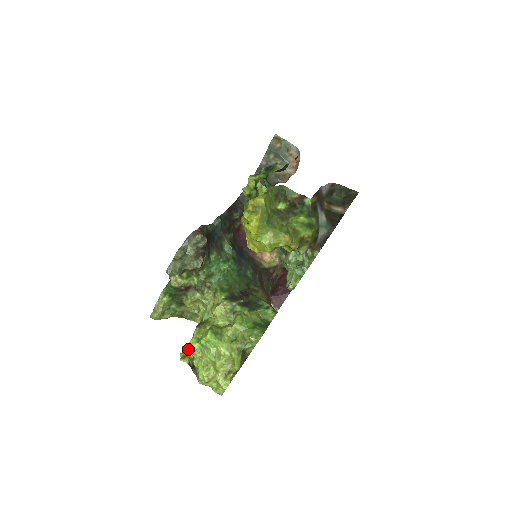
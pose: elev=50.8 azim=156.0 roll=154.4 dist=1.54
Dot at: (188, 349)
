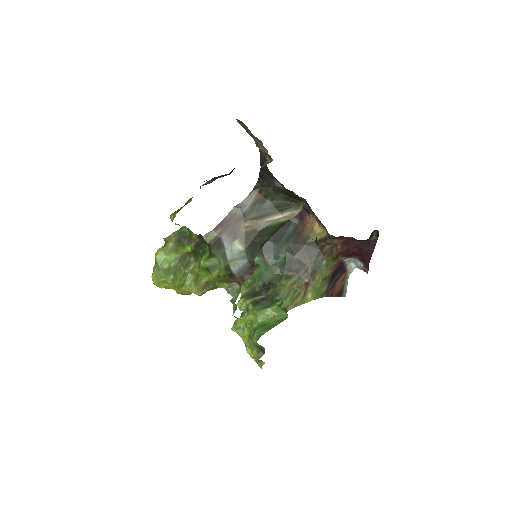
Dot at: occluded
